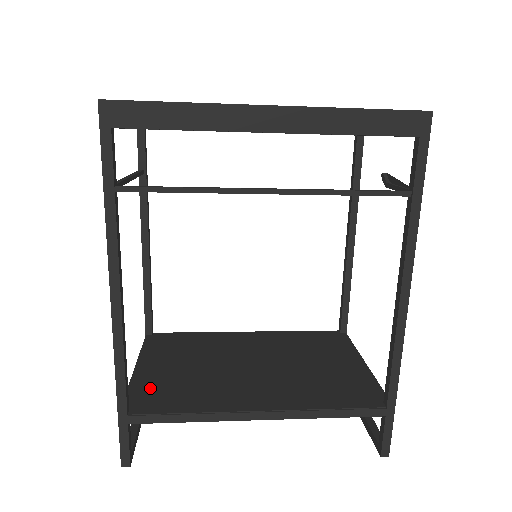
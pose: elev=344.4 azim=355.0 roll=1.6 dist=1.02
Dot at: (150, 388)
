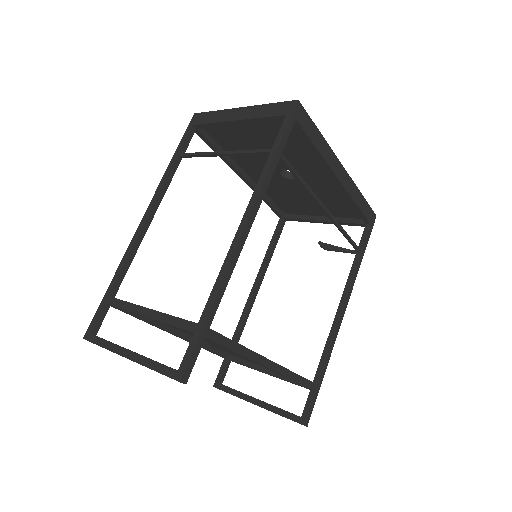
Dot at: occluded
